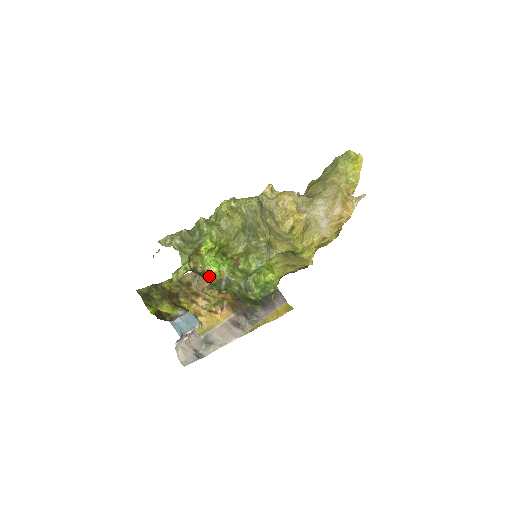
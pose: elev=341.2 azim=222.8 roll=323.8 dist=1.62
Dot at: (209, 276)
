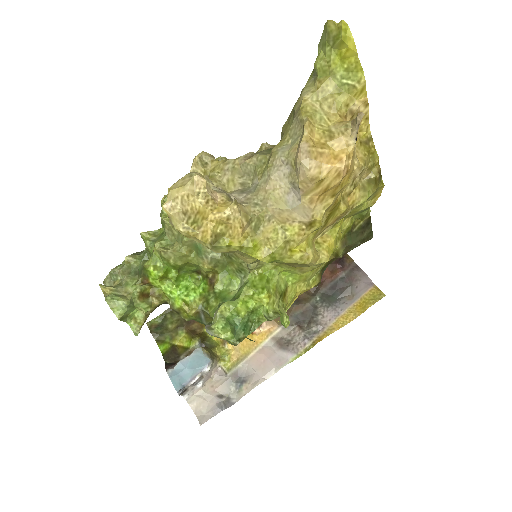
Dot at: (178, 312)
